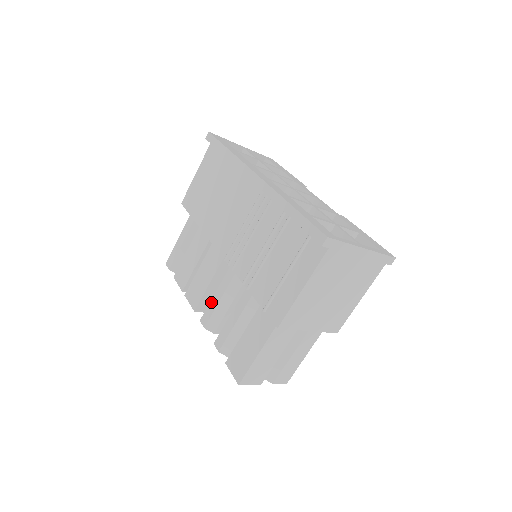
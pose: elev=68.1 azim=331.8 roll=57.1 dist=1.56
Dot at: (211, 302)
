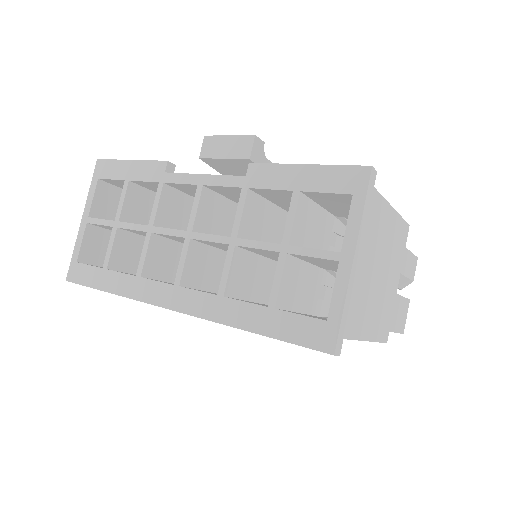
Dot at: occluded
